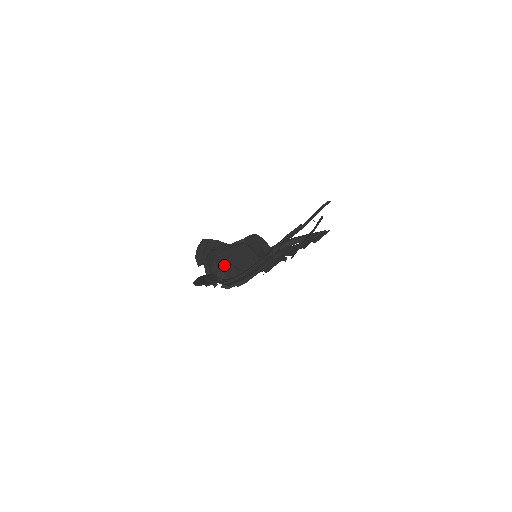
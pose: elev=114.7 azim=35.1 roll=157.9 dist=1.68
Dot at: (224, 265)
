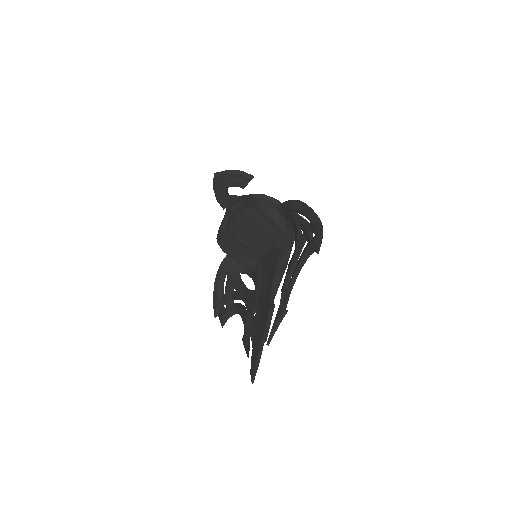
Dot at: occluded
